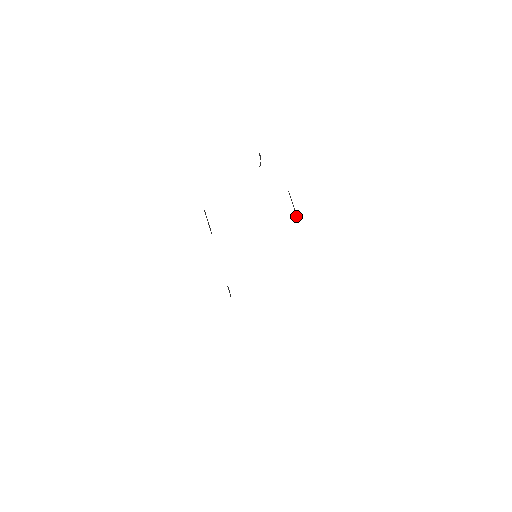
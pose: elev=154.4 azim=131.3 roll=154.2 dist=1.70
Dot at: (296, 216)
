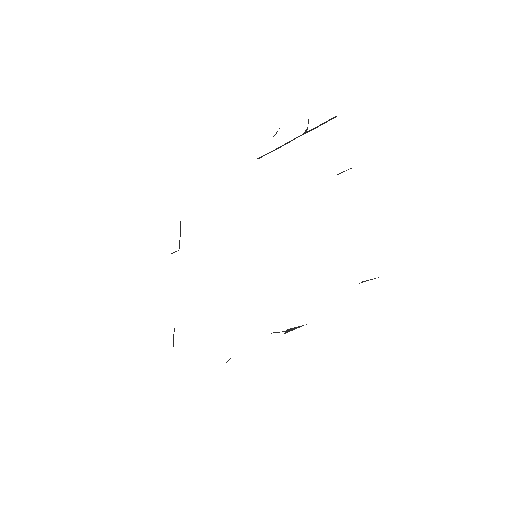
Dot at: occluded
